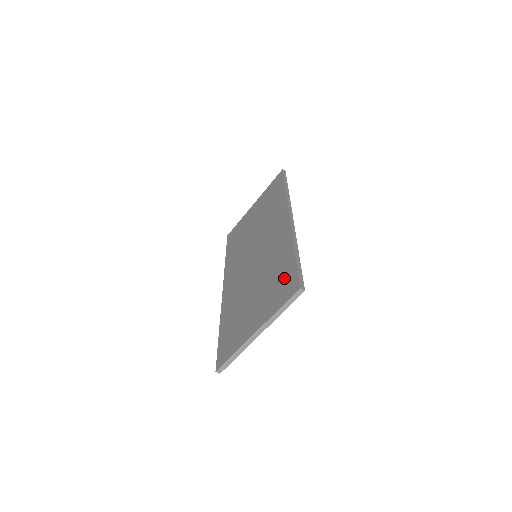
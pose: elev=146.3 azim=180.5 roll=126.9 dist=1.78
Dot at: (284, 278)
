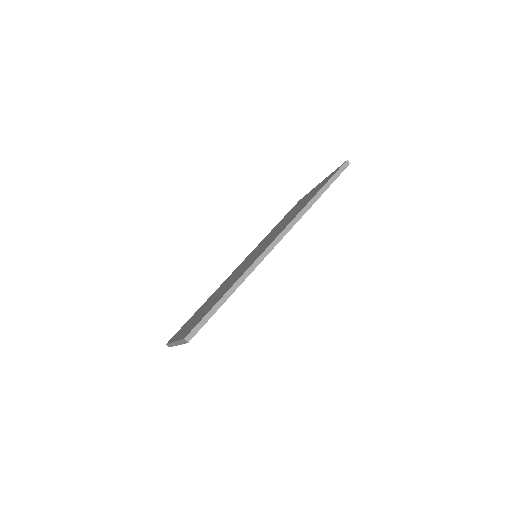
Dot at: (205, 312)
